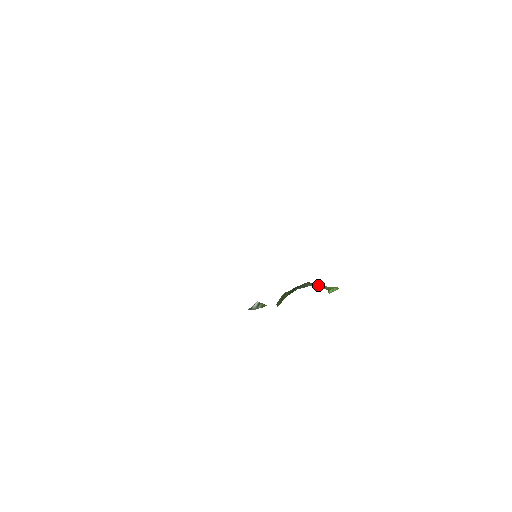
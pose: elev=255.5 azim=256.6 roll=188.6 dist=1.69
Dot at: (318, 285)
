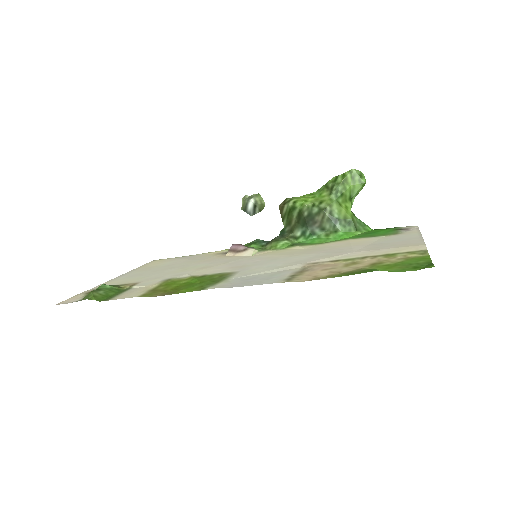
Dot at: (337, 198)
